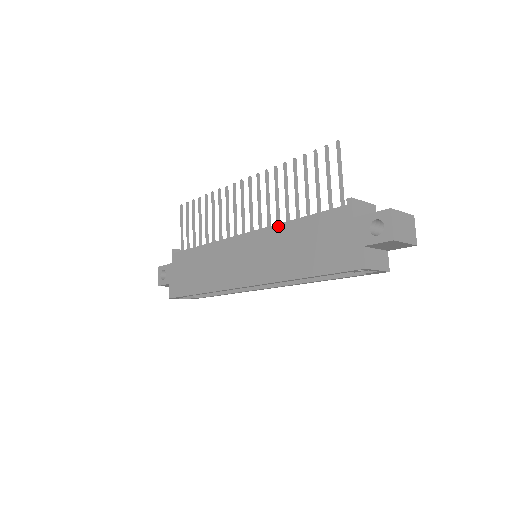
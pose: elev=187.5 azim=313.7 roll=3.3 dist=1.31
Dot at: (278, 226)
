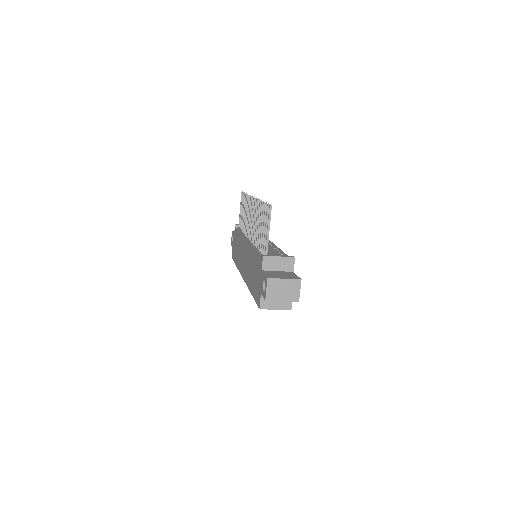
Dot at: (251, 248)
